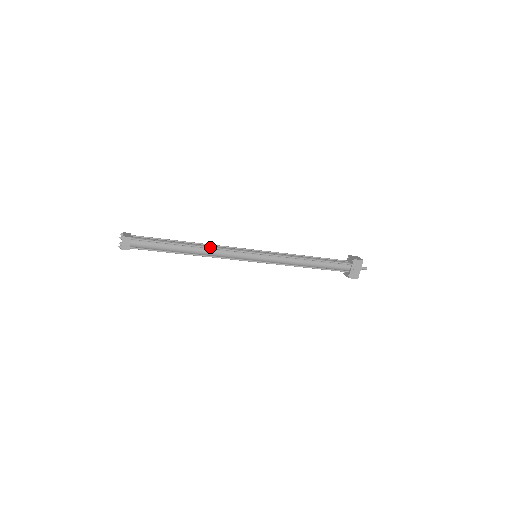
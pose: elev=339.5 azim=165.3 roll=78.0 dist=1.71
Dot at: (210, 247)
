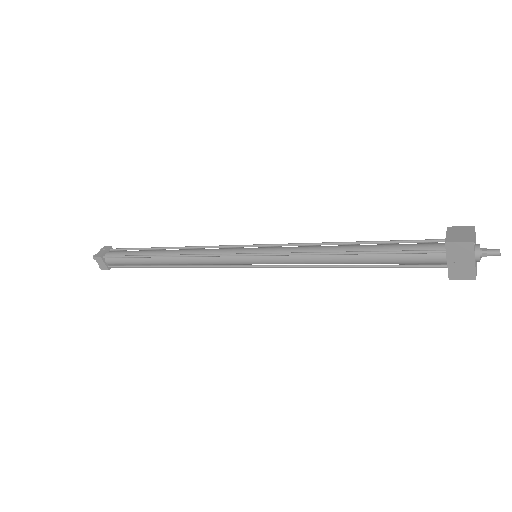
Dot at: (183, 255)
